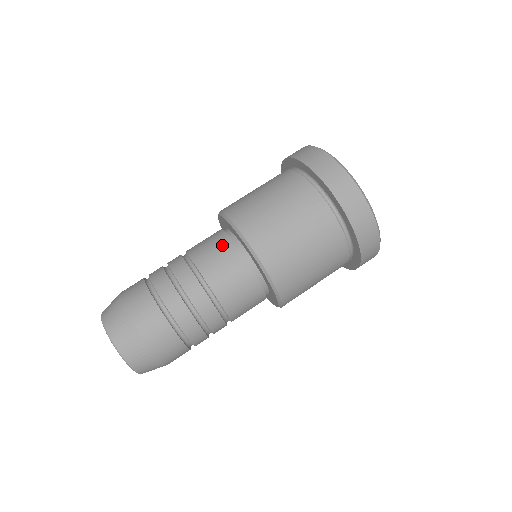
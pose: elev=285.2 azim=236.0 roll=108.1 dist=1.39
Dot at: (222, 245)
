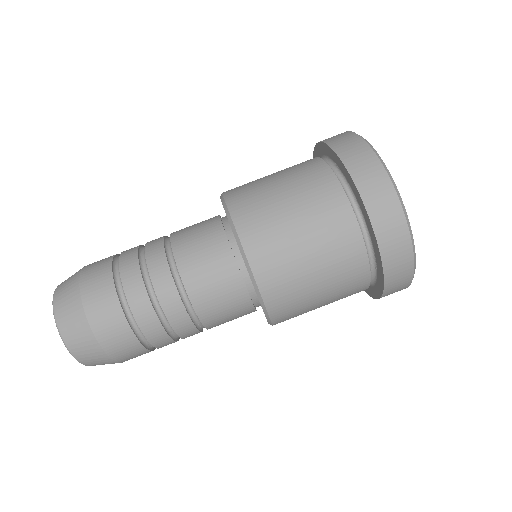
Dot at: (230, 286)
